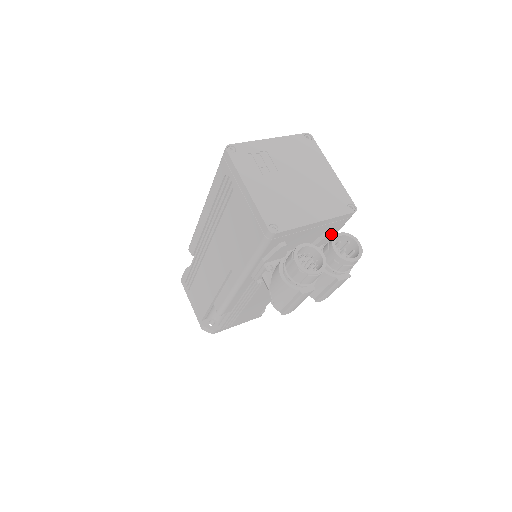
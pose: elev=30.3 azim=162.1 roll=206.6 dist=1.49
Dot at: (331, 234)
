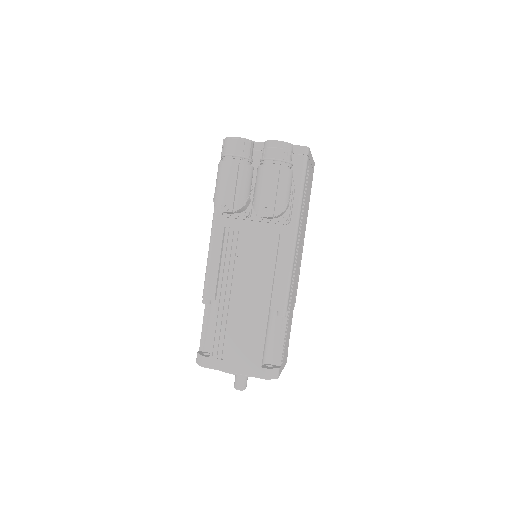
Dot at: occluded
